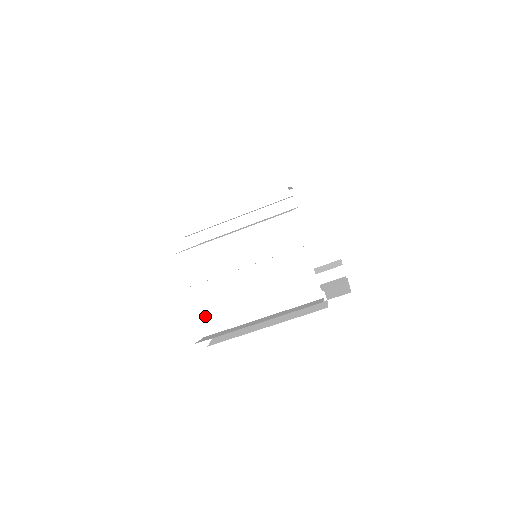
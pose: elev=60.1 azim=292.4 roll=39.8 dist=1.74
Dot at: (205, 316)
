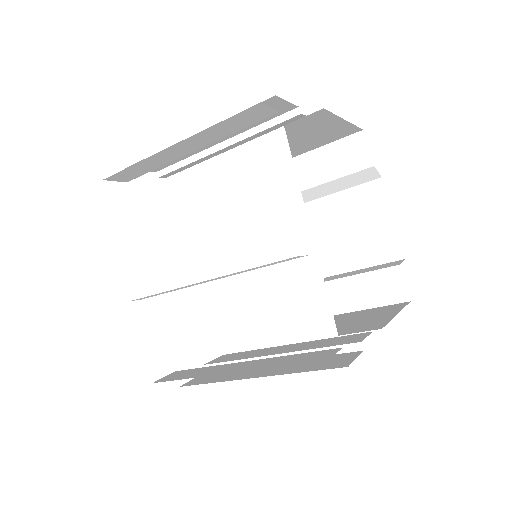
Dot at: occluded
